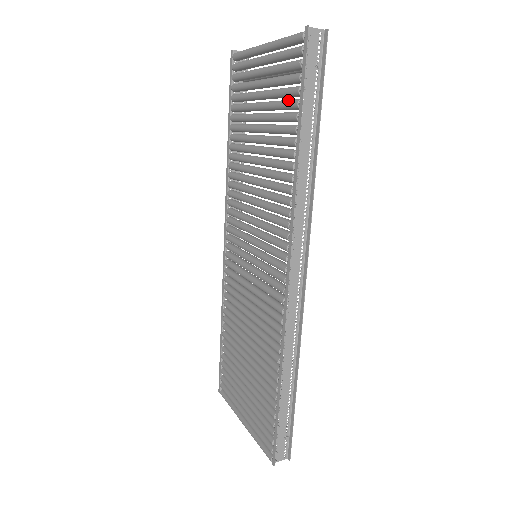
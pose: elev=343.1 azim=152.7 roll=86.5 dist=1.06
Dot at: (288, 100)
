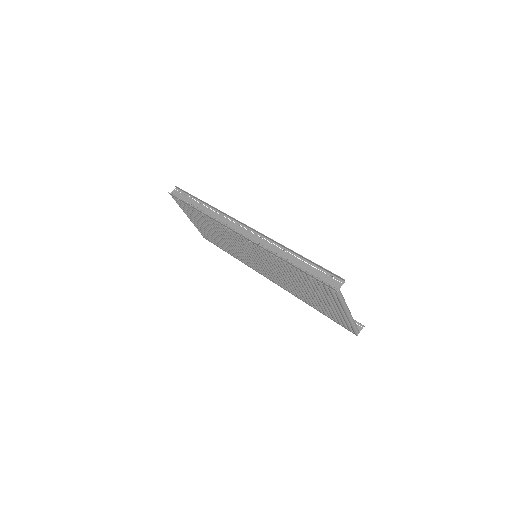
Dot at: (191, 210)
